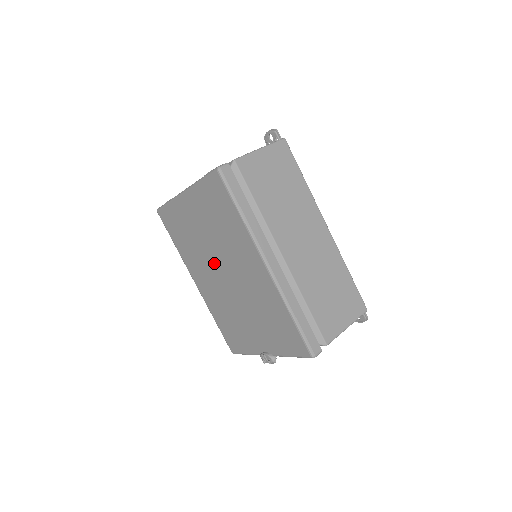
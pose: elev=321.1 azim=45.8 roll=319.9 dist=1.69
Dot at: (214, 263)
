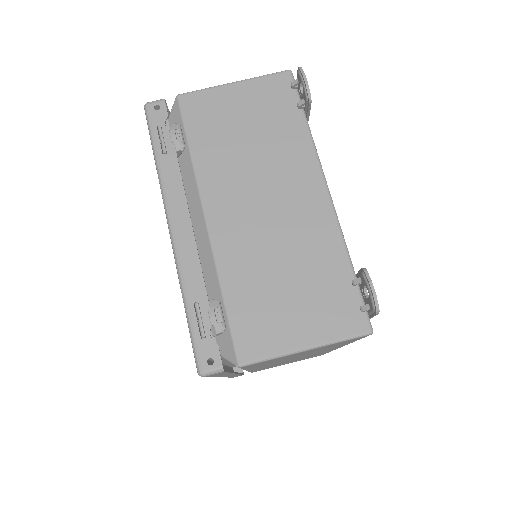
Dot at: occluded
